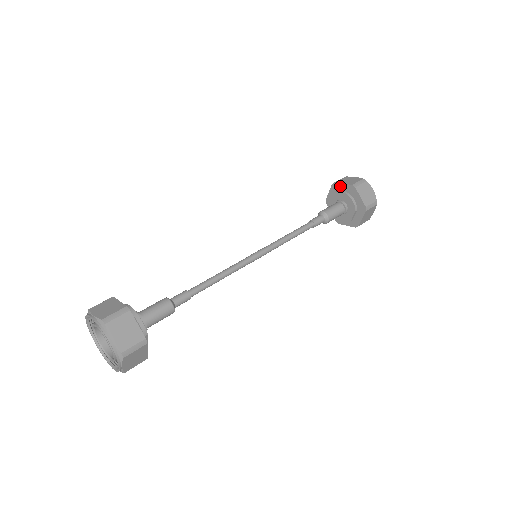
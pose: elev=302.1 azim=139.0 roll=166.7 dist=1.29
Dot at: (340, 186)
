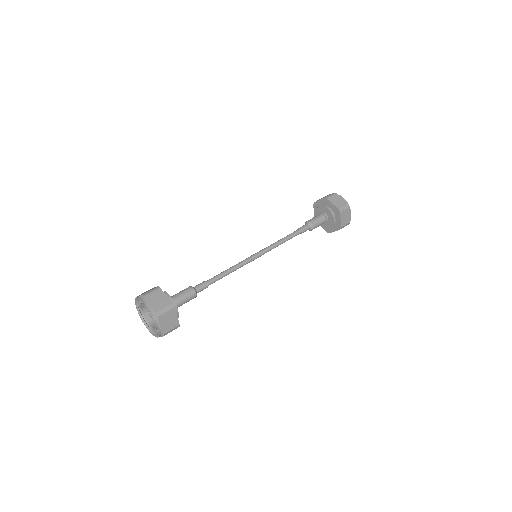
Dot at: (330, 203)
